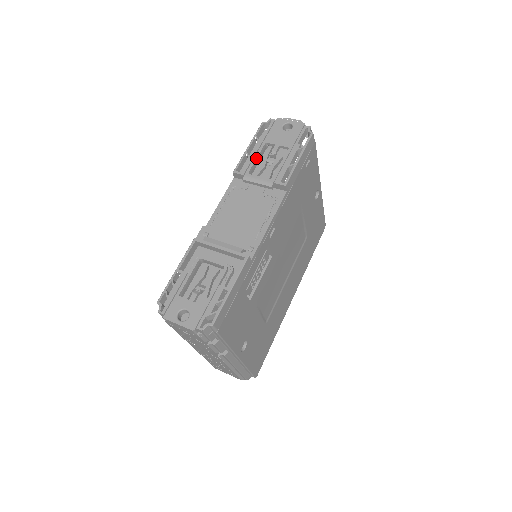
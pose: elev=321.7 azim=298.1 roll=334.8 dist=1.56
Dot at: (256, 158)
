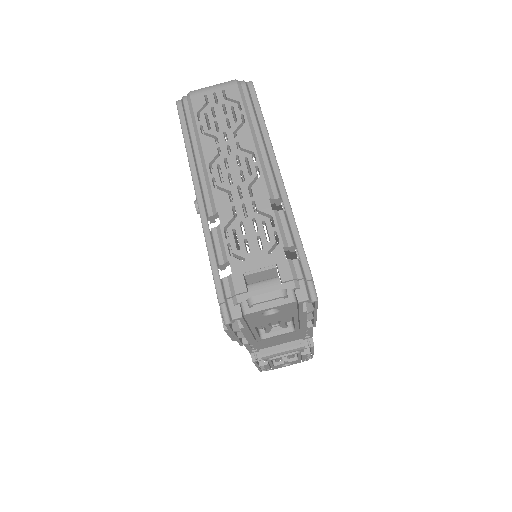
Dot at: (257, 335)
